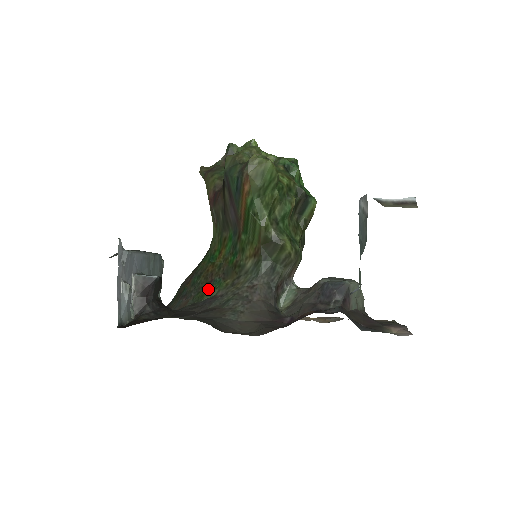
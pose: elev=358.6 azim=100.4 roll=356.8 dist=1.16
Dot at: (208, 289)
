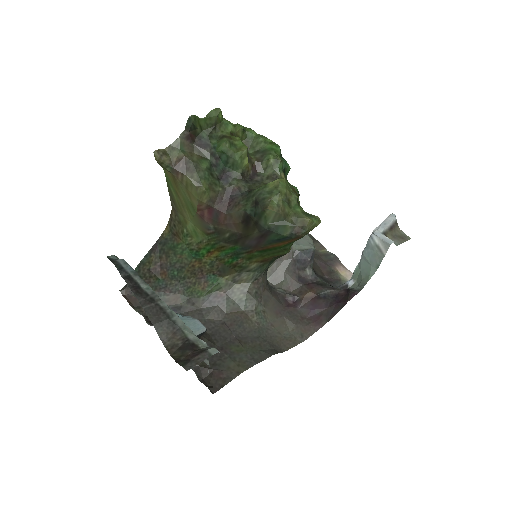
Dot at: (204, 286)
